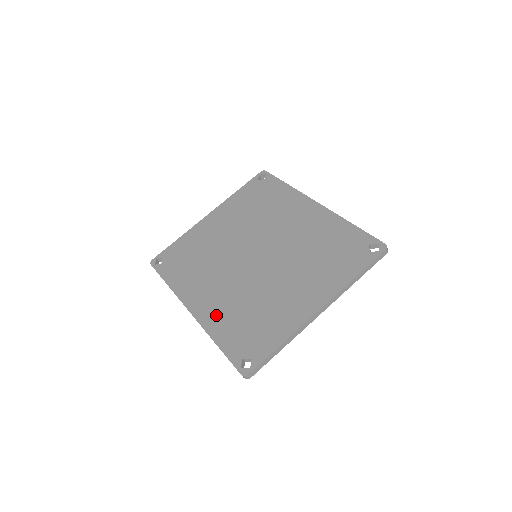
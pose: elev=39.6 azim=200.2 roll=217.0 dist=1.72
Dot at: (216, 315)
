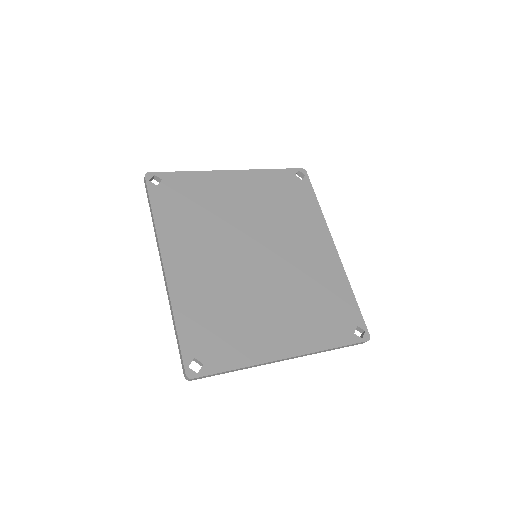
Dot at: (189, 291)
